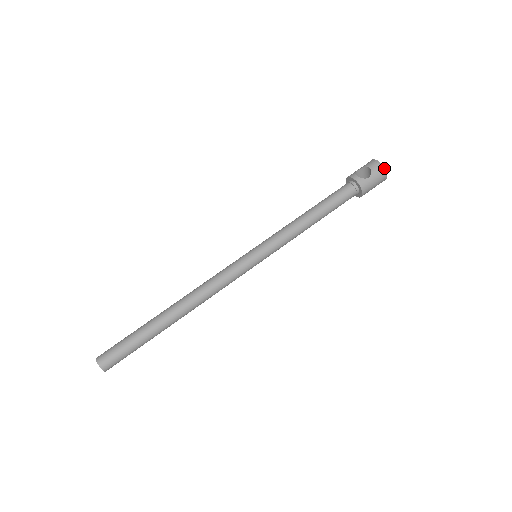
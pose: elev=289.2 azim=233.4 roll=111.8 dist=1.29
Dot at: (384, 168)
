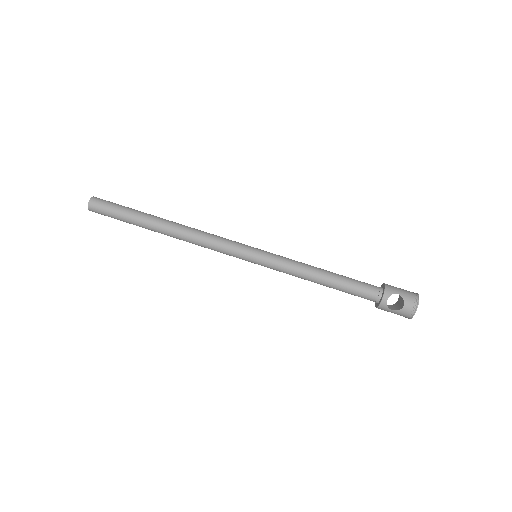
Dot at: (412, 317)
